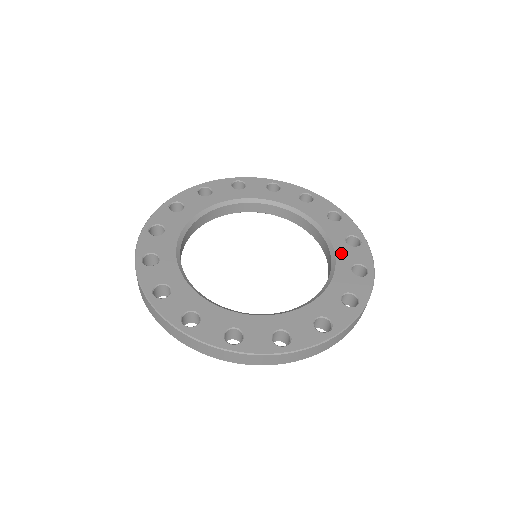
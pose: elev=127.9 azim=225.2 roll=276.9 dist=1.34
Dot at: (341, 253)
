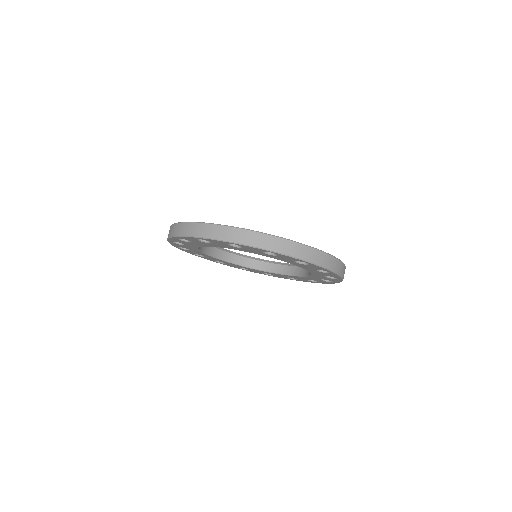
Dot at: occluded
